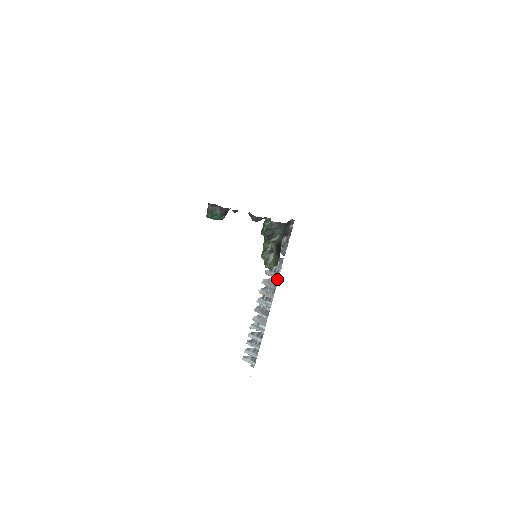
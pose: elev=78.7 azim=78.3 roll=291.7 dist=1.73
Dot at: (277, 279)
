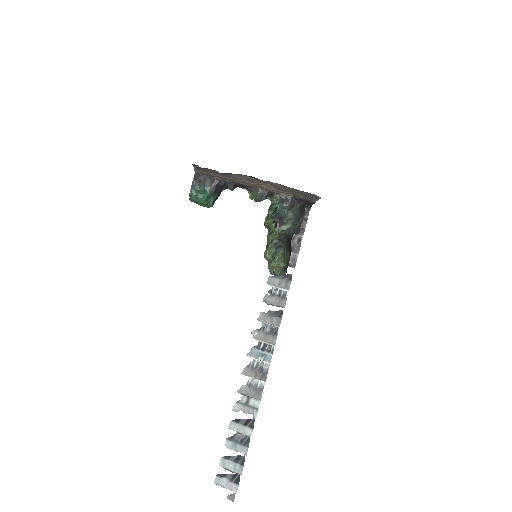
Dot at: (281, 311)
